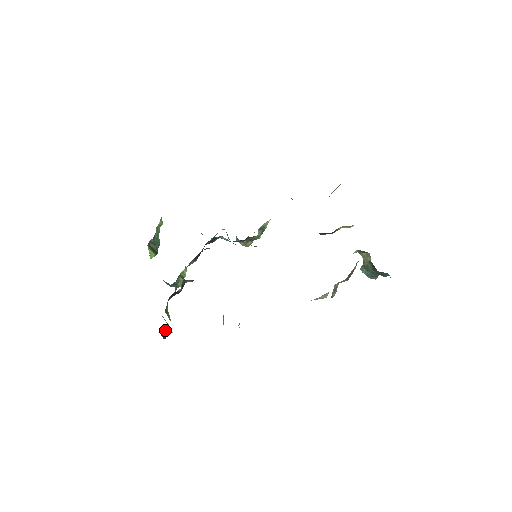
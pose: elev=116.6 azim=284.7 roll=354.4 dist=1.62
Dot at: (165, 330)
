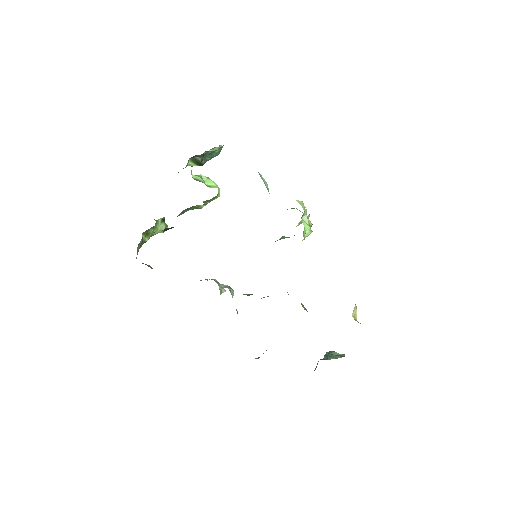
Dot at: occluded
